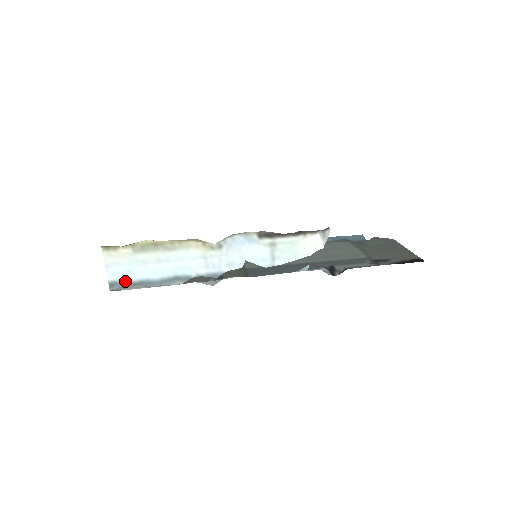
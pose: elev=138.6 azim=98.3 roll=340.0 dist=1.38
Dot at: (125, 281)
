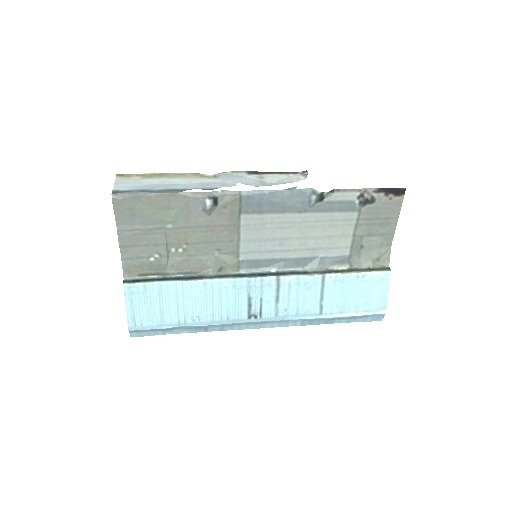
Dot at: (128, 191)
